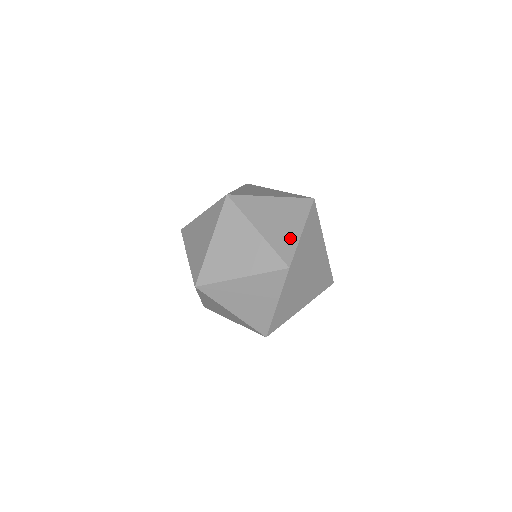
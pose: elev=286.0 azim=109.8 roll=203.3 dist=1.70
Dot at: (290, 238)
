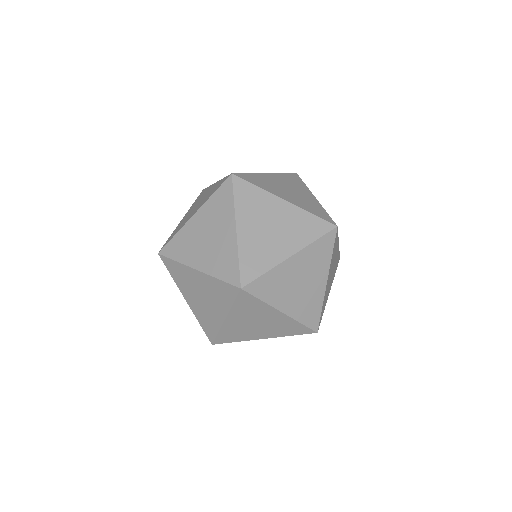
Dot at: occluded
